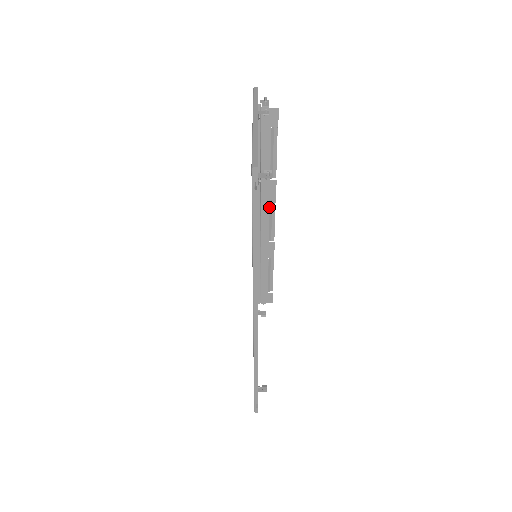
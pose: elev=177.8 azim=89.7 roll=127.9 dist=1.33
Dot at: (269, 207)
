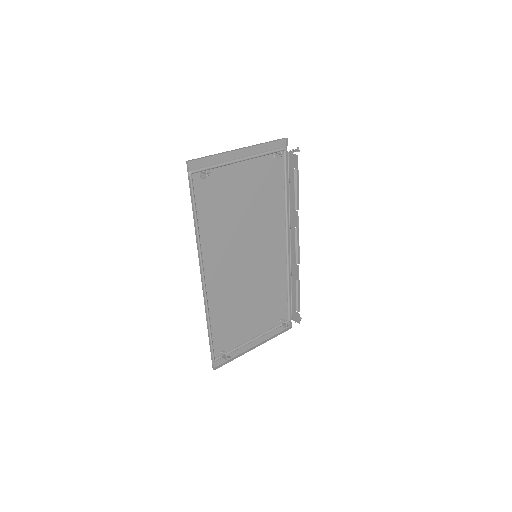
Dot at: (295, 233)
